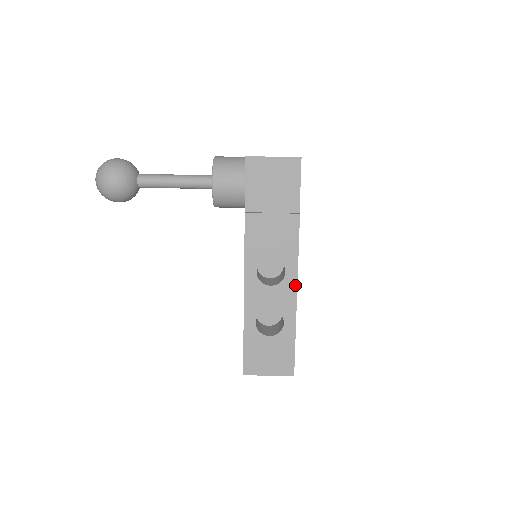
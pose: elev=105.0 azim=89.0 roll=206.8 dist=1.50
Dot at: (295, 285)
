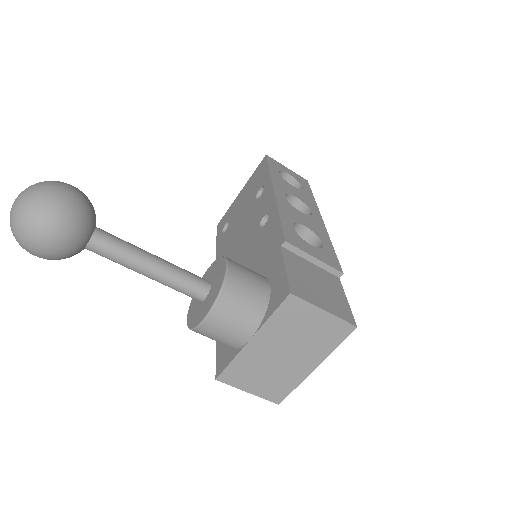
Dot at: occluded
